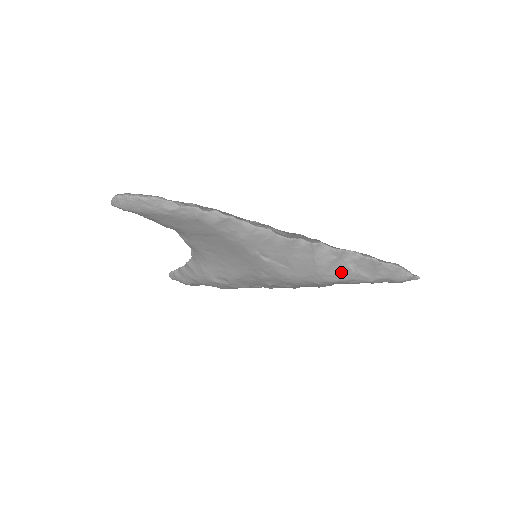
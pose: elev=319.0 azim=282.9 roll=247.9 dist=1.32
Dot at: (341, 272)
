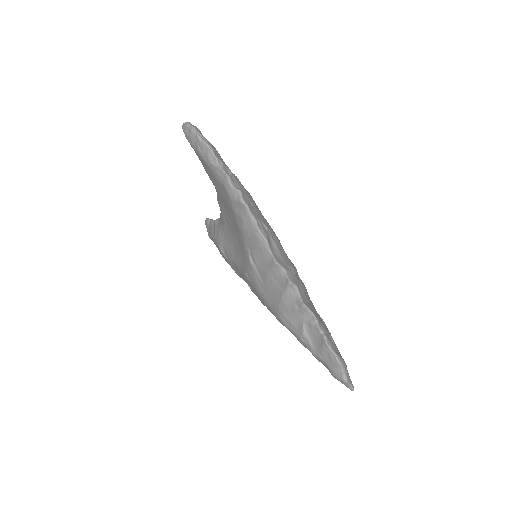
Dot at: (295, 324)
